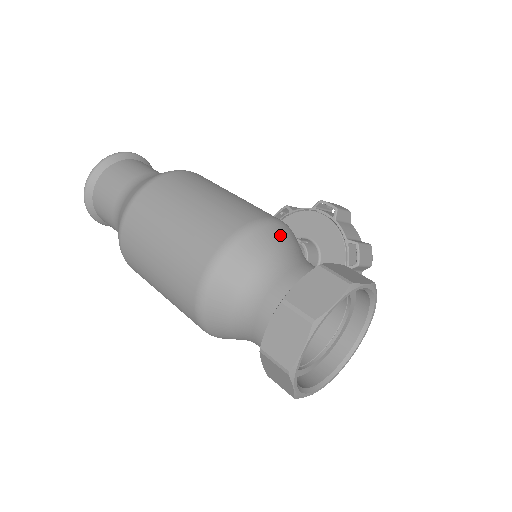
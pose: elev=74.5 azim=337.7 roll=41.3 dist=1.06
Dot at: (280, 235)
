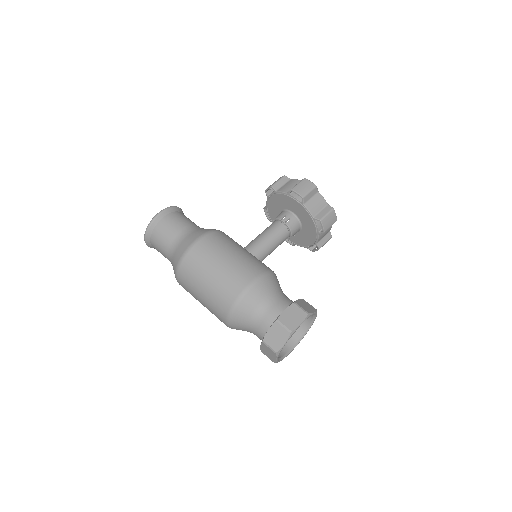
Dot at: (257, 294)
